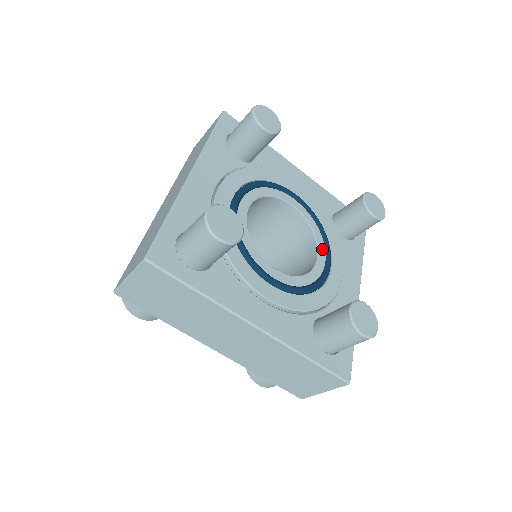
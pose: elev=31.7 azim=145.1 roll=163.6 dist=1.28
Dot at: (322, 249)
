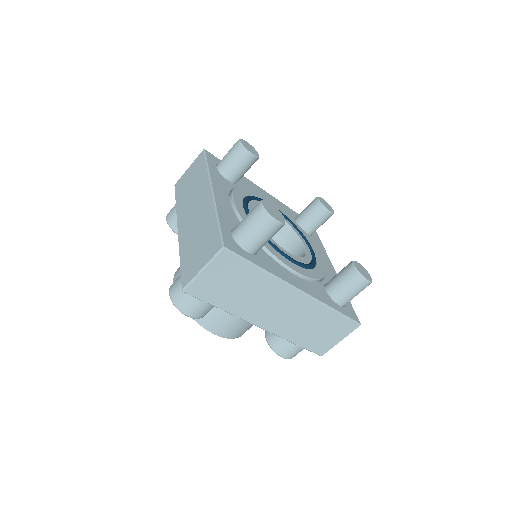
Dot at: (303, 240)
